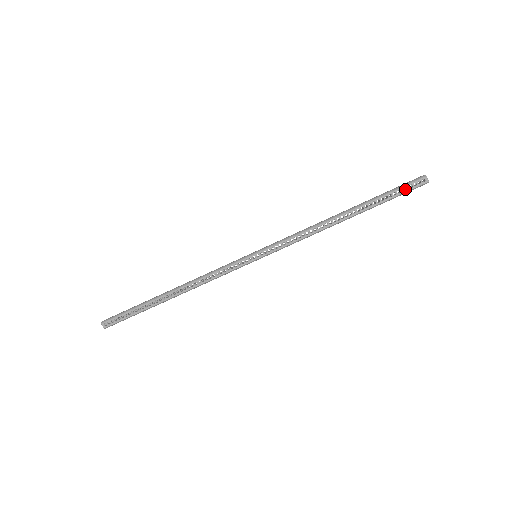
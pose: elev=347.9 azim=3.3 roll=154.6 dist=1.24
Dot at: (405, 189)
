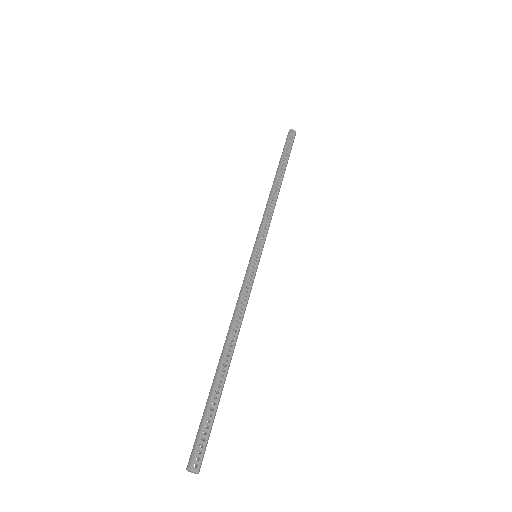
Dot at: (290, 142)
